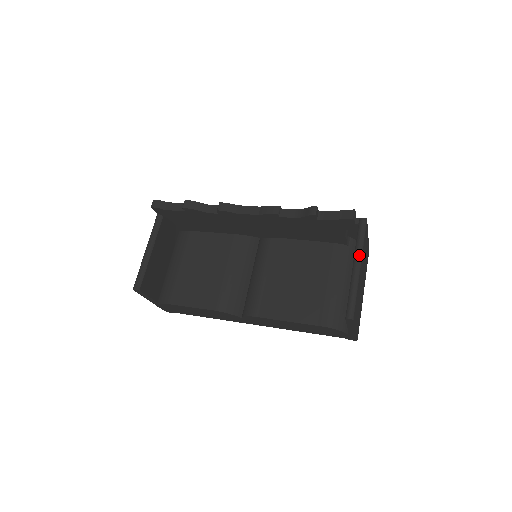
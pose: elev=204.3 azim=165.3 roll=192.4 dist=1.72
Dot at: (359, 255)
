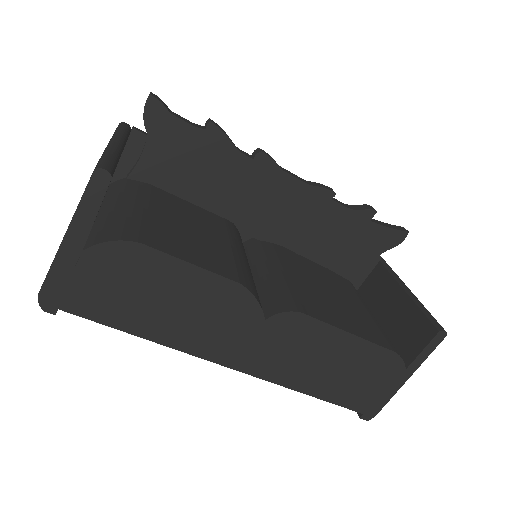
Dot at: (402, 281)
